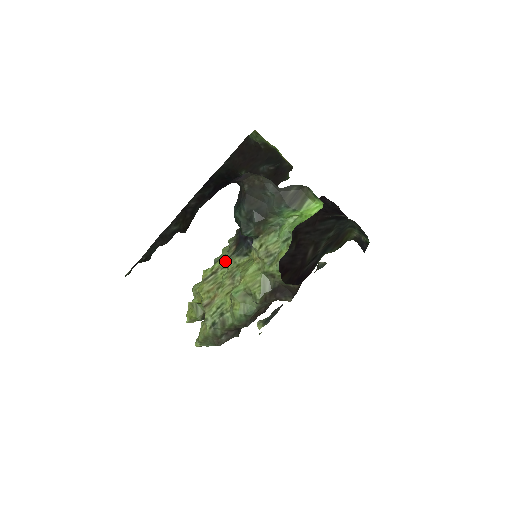
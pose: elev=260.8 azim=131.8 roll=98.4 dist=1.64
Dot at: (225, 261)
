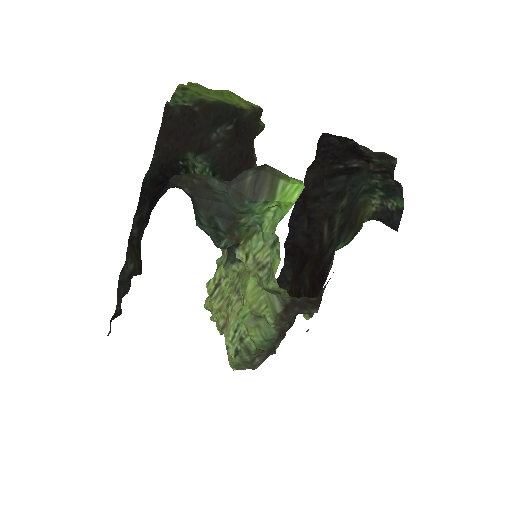
Dot at: (224, 269)
